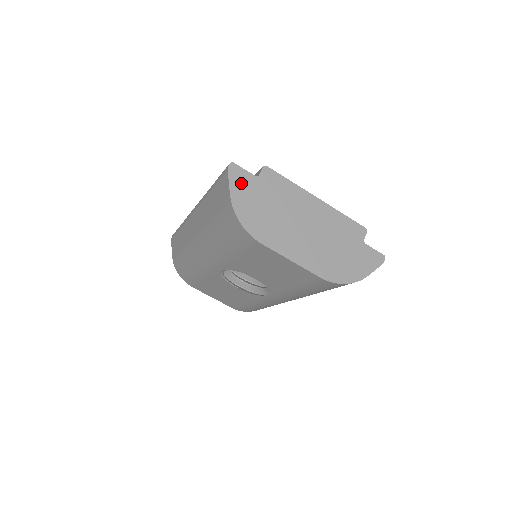
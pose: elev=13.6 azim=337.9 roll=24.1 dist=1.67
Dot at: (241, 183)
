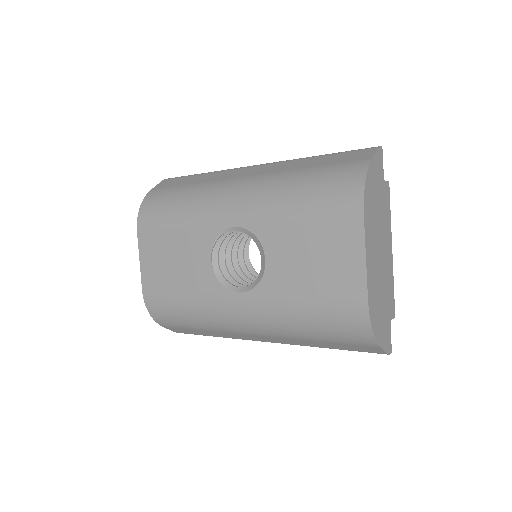
Dot at: (378, 165)
